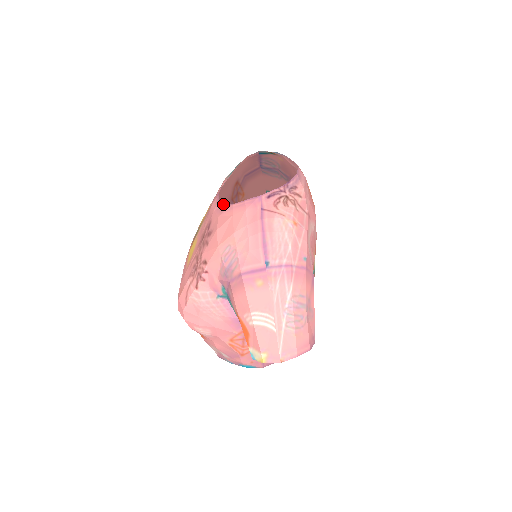
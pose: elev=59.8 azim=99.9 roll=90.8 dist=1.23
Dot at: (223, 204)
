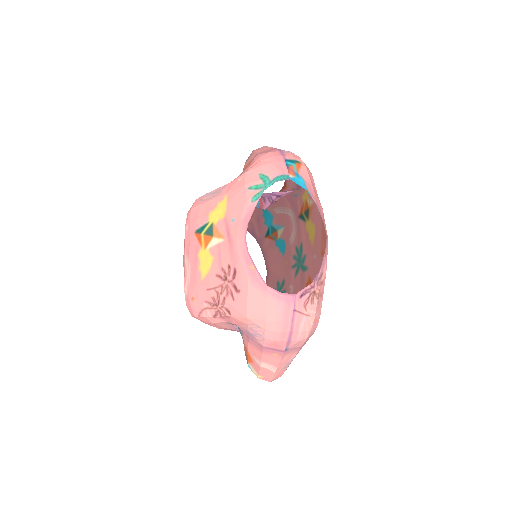
Dot at: (254, 267)
